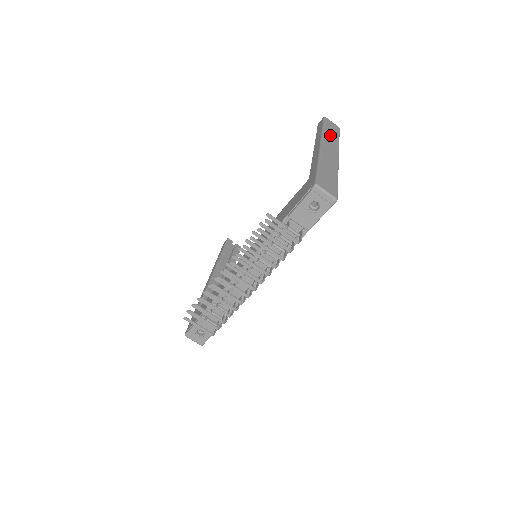
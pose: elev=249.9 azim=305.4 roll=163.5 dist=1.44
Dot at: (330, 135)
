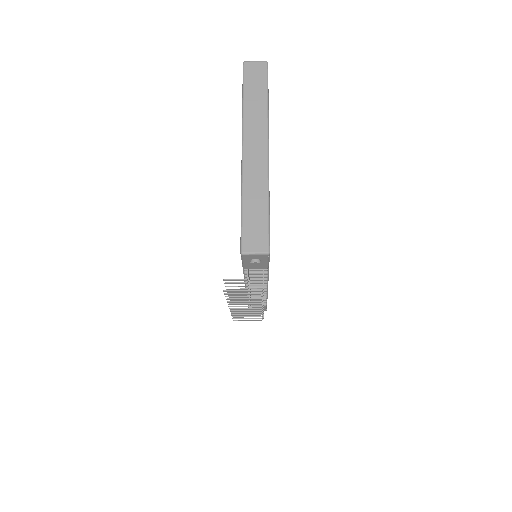
Dot at: (253, 107)
